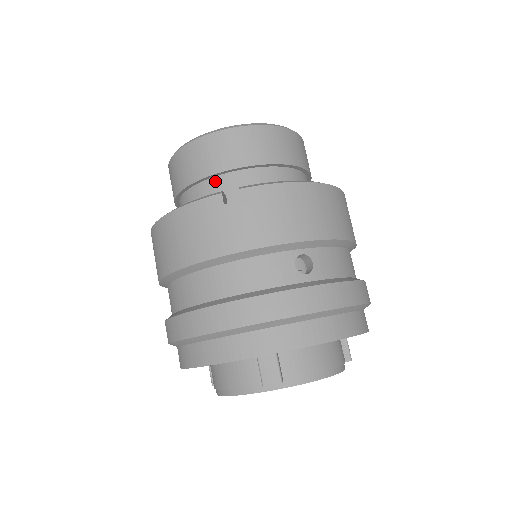
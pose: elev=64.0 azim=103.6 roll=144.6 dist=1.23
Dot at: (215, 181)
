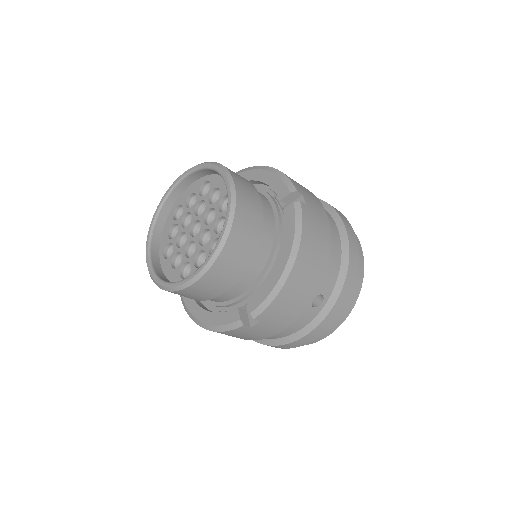
Dot at: occluded
